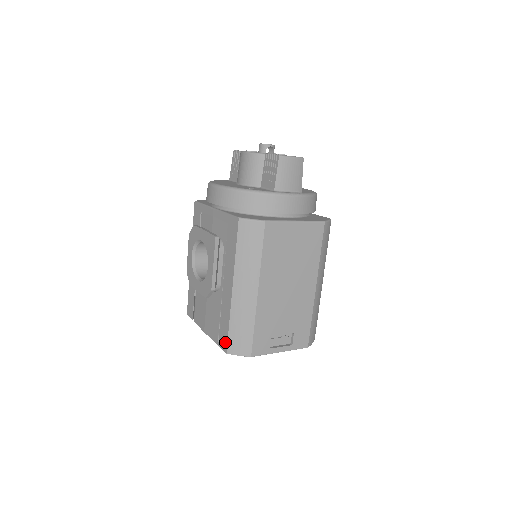
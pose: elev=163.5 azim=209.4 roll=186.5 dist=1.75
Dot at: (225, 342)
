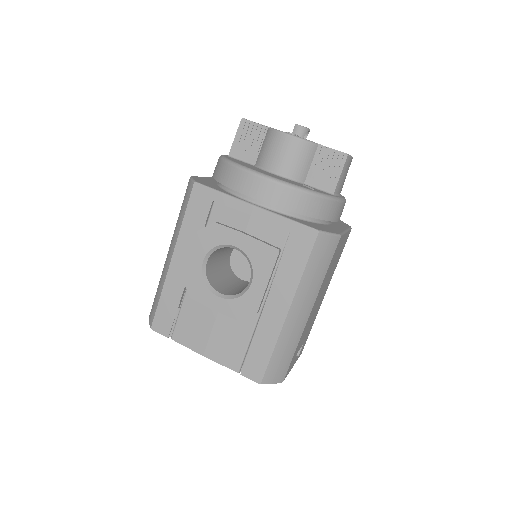
Dot at: (260, 371)
